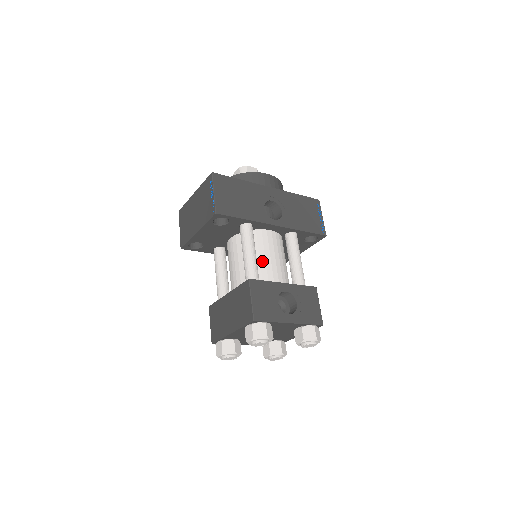
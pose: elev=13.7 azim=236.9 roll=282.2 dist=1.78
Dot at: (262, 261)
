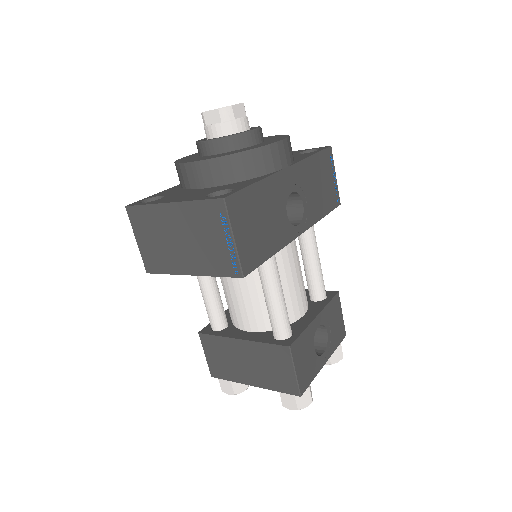
Dot at: (284, 290)
